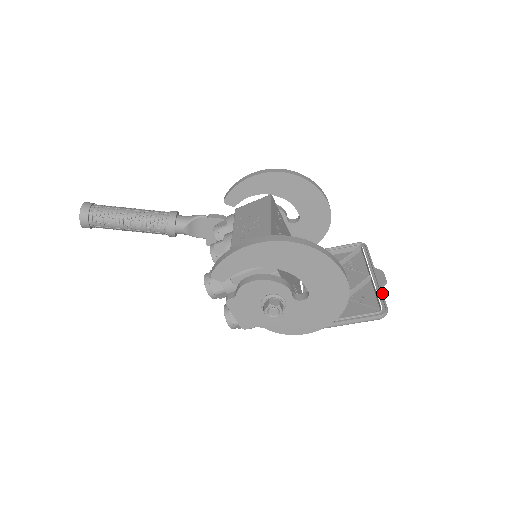
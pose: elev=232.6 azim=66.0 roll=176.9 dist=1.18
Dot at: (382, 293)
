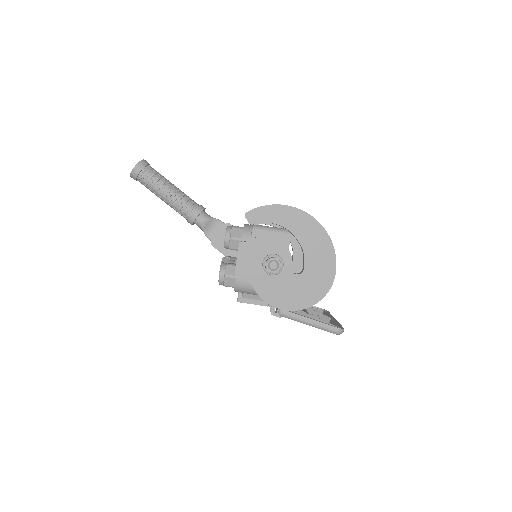
Dot at: (340, 324)
